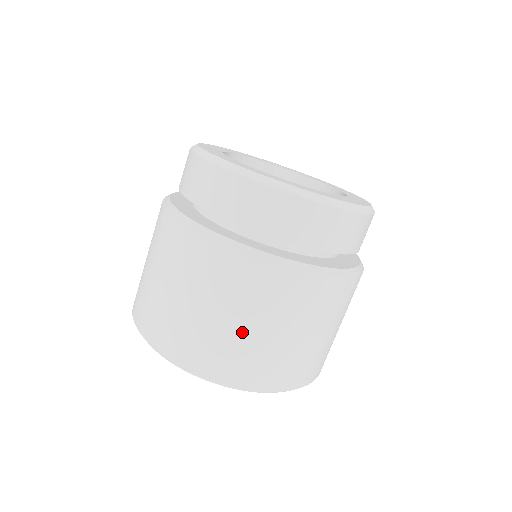
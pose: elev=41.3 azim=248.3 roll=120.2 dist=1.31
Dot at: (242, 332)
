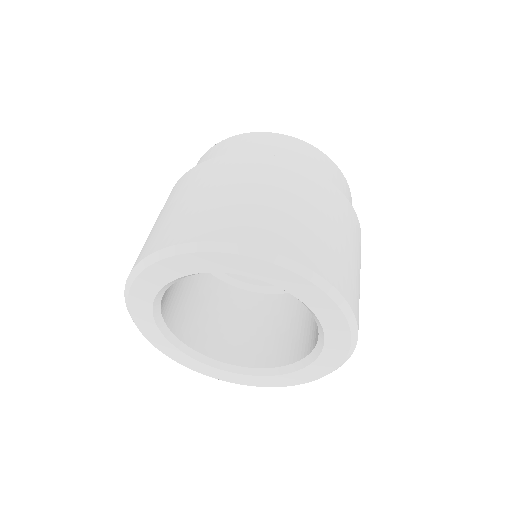
Dot at: (271, 203)
